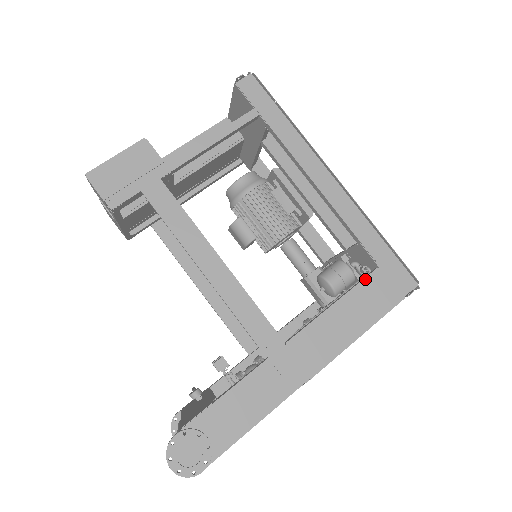
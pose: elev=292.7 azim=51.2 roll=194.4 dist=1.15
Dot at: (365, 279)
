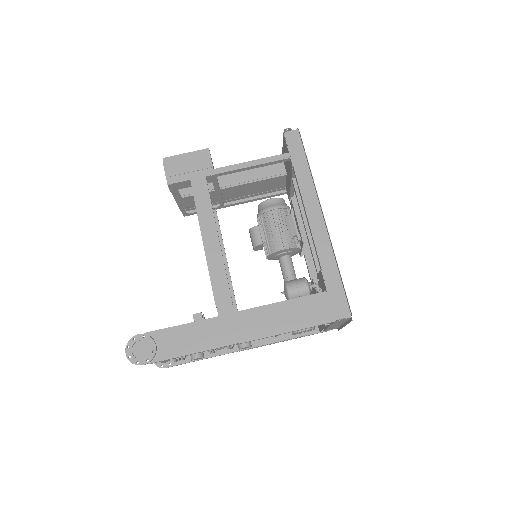
Dot at: (312, 295)
